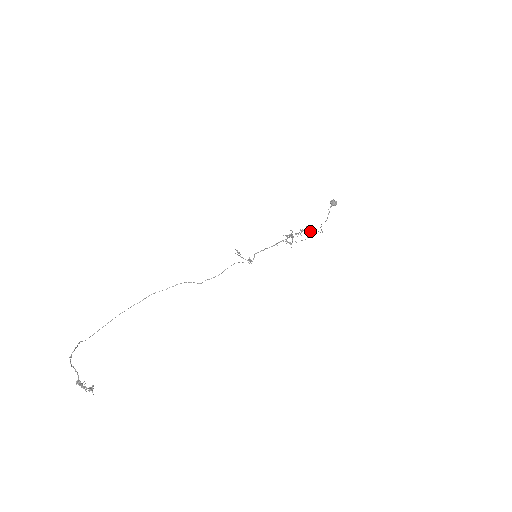
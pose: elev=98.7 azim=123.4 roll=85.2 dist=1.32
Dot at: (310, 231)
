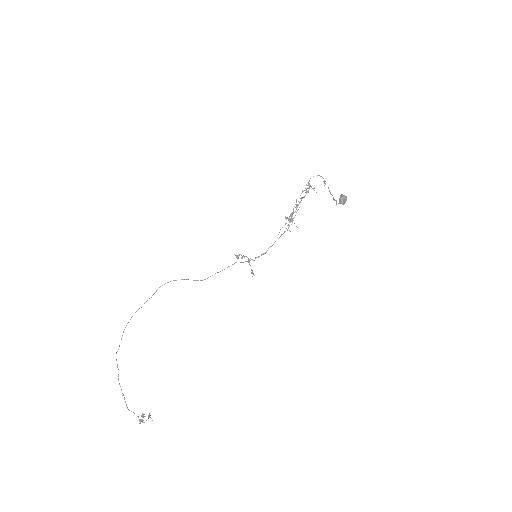
Dot at: occluded
